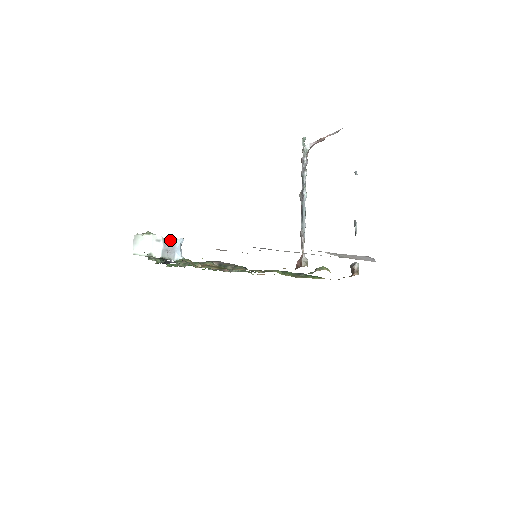
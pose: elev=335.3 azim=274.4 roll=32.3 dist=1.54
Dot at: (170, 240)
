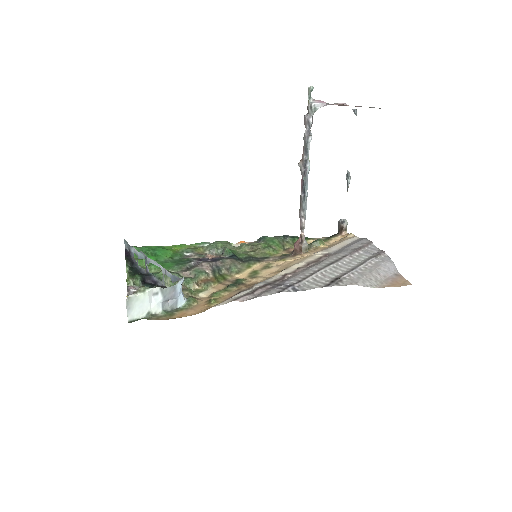
Dot at: (169, 287)
